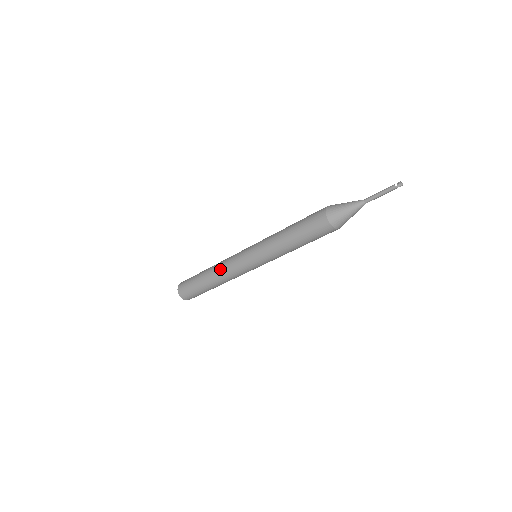
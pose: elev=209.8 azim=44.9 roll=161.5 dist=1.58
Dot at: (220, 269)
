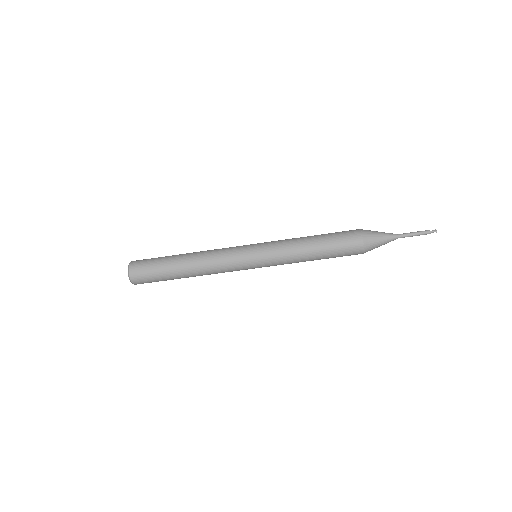
Dot at: (209, 250)
